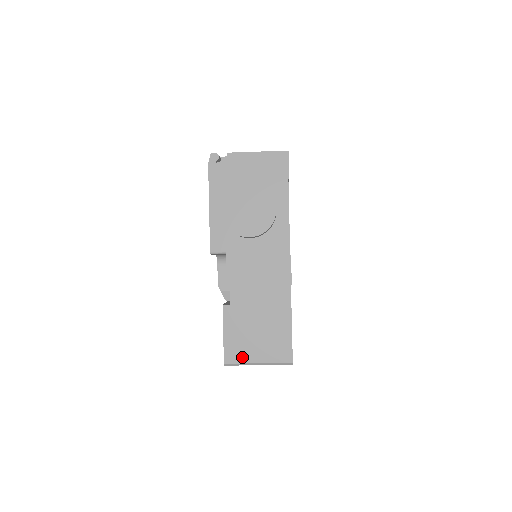
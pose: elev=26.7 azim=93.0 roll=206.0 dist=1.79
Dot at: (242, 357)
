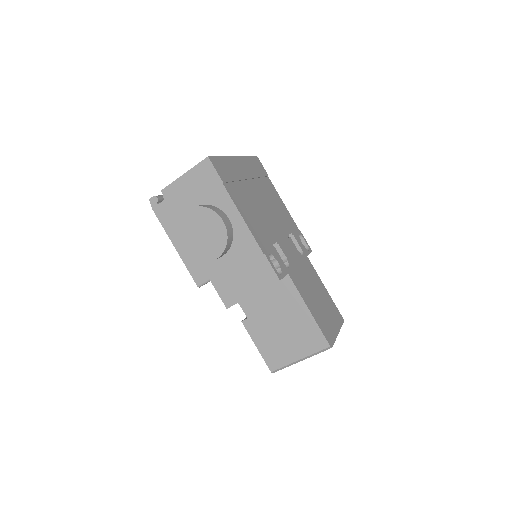
Dot at: (283, 360)
